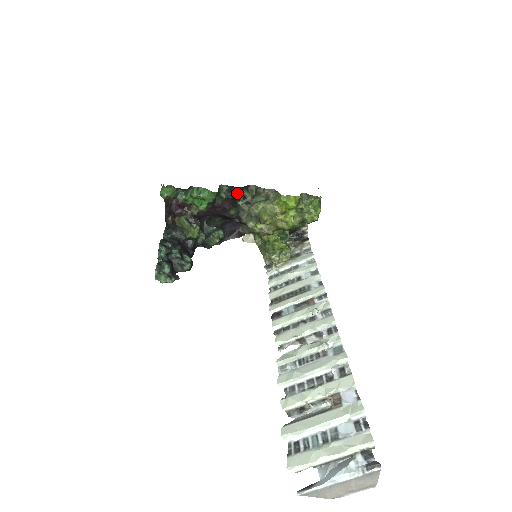
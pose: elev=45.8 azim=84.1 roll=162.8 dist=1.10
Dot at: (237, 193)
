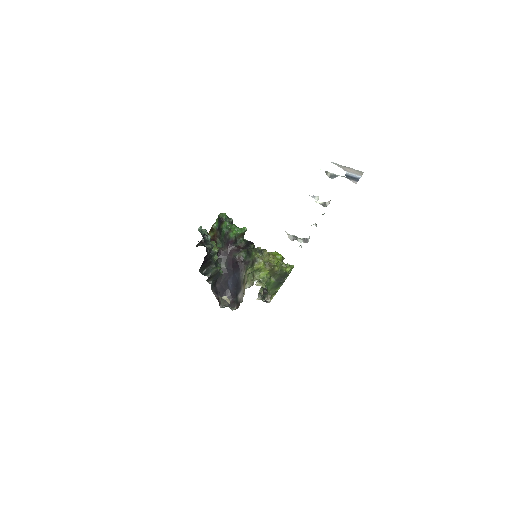
Dot at: (251, 244)
